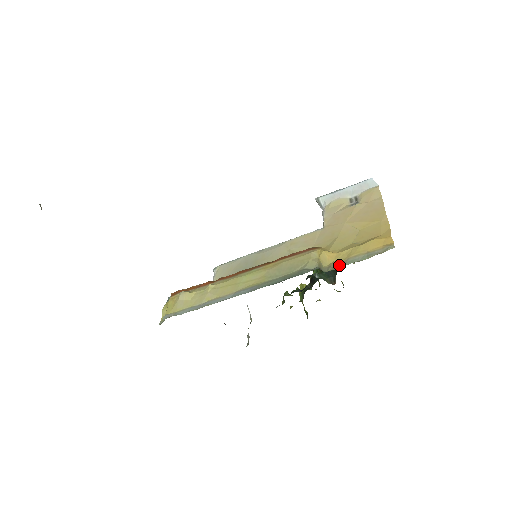
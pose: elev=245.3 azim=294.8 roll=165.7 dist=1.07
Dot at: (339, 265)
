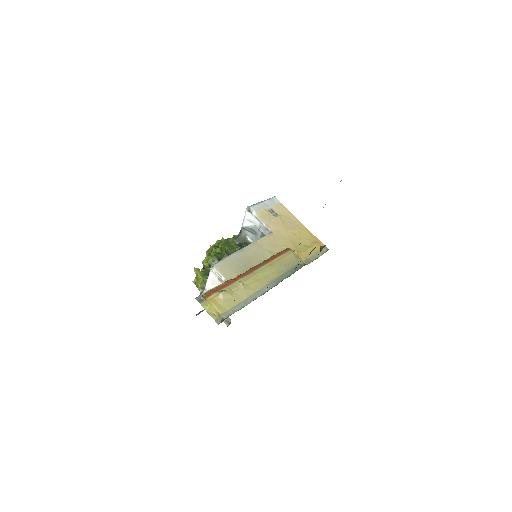
Dot at: (310, 260)
